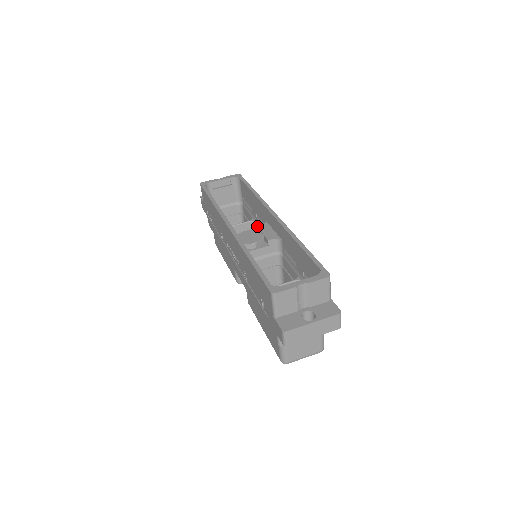
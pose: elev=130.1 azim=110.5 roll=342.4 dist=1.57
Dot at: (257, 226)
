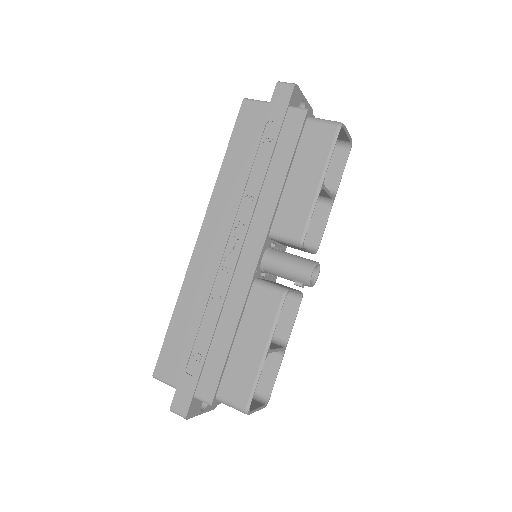
Dot at: occluded
